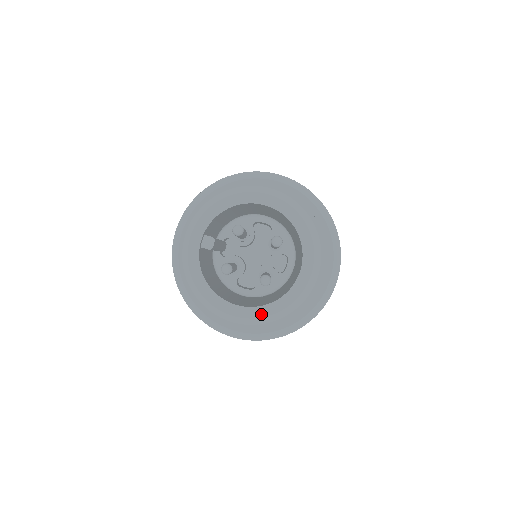
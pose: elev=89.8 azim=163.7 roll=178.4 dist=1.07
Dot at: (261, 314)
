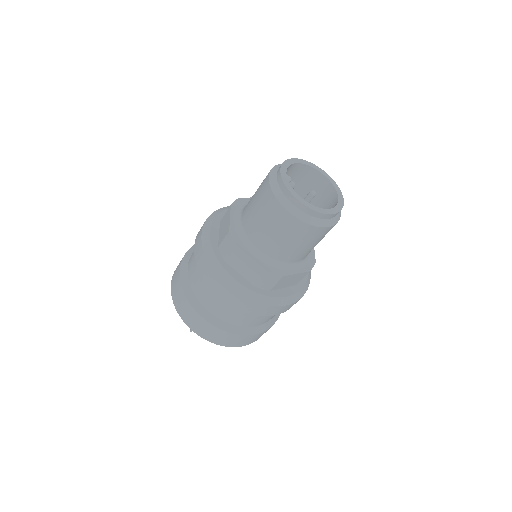
Dot at: (329, 213)
